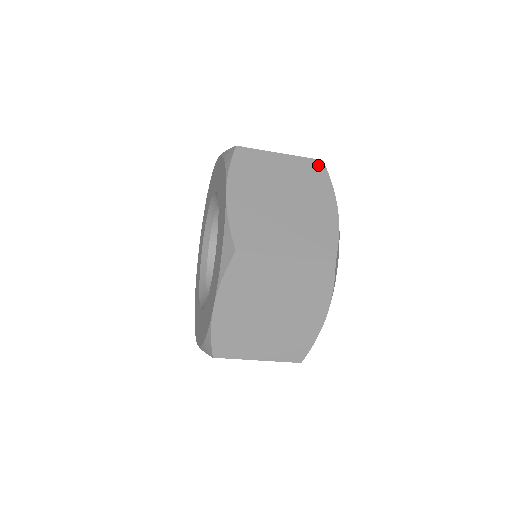
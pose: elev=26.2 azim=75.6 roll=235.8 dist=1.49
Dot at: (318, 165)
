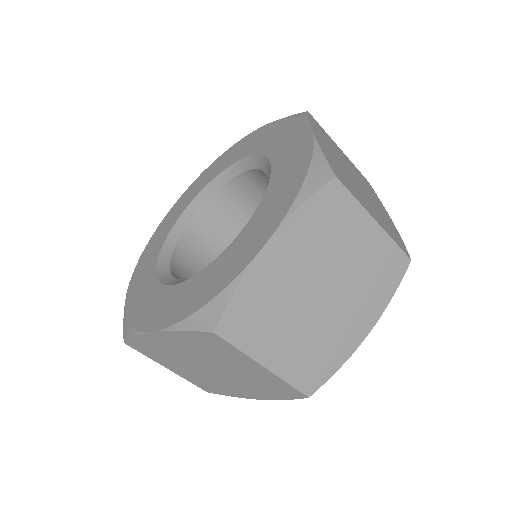
Dot at: (367, 181)
